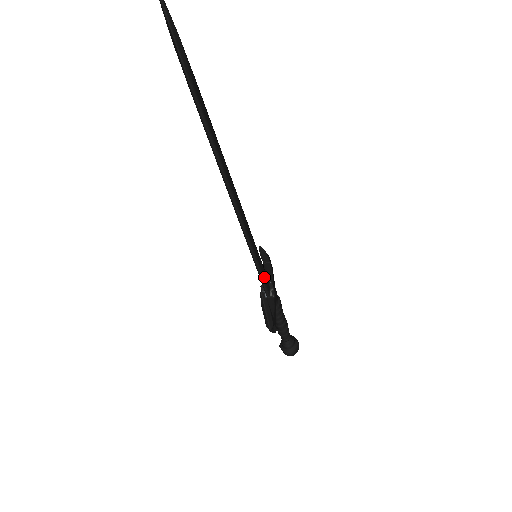
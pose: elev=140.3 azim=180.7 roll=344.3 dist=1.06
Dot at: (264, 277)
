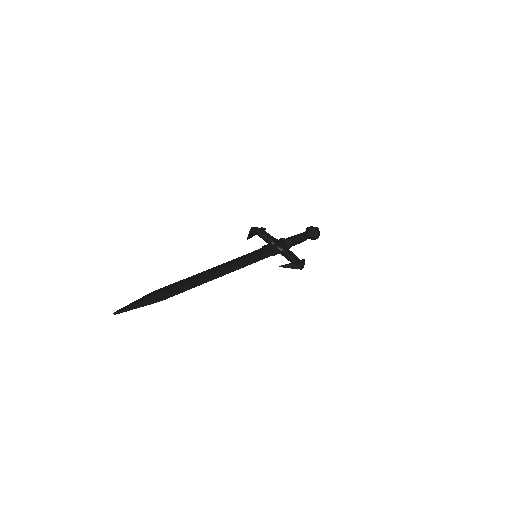
Dot at: (270, 254)
